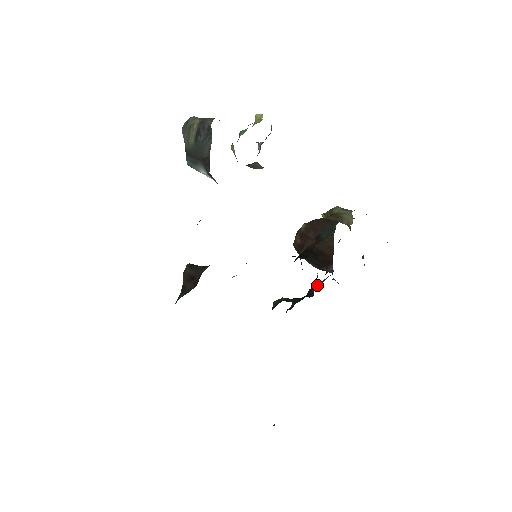
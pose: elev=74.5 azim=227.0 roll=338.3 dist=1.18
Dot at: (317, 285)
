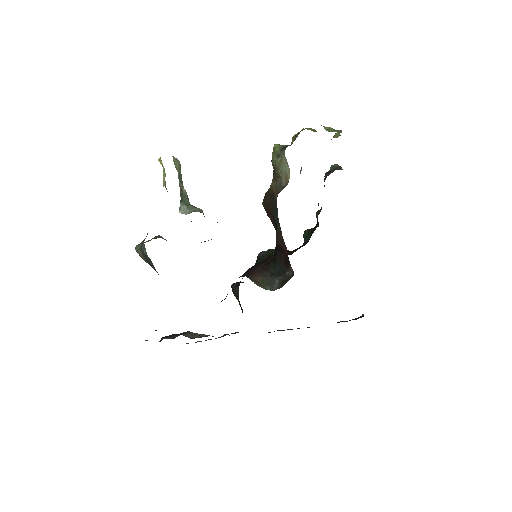
Dot at: (324, 185)
